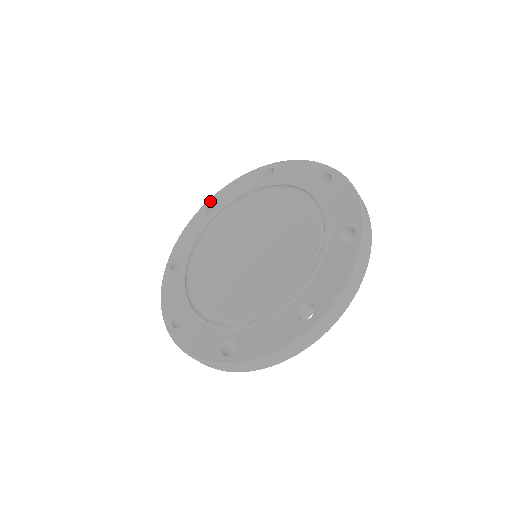
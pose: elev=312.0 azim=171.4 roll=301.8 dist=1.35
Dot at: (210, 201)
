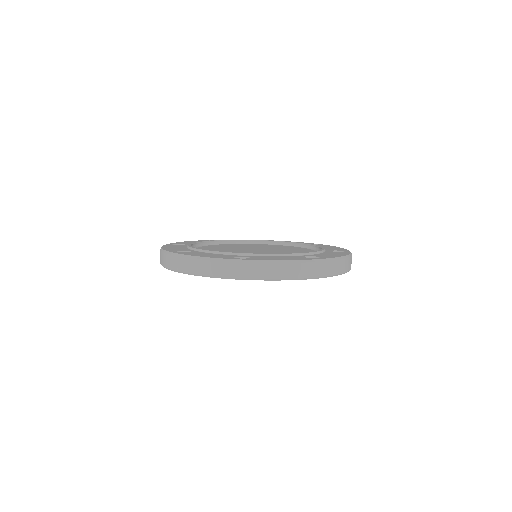
Dot at: (171, 244)
